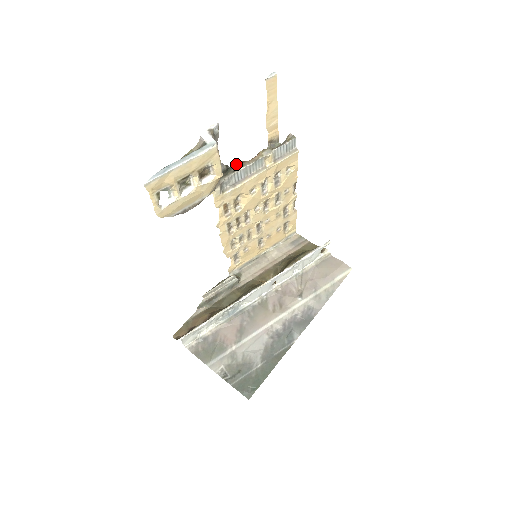
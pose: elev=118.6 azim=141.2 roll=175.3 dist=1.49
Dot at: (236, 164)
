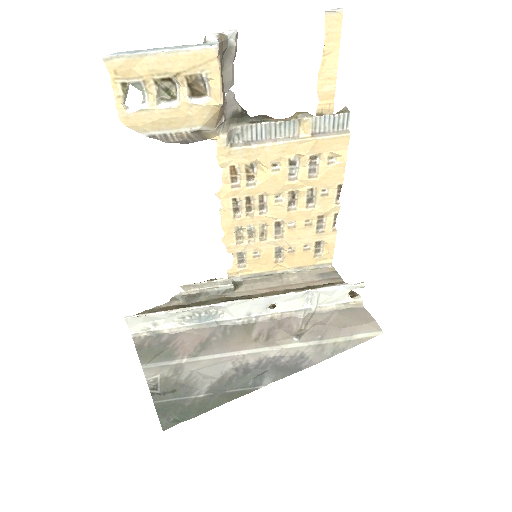
Dot at: (259, 116)
